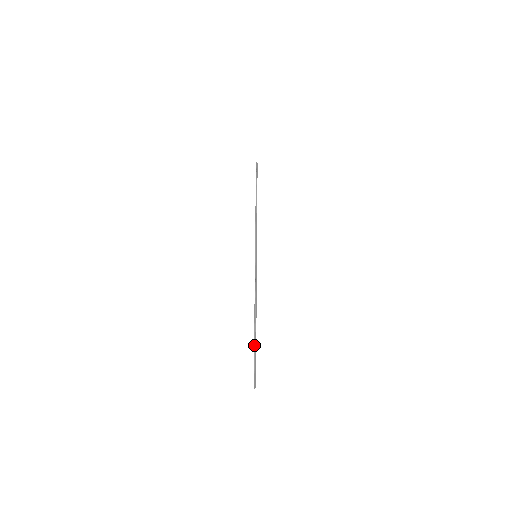
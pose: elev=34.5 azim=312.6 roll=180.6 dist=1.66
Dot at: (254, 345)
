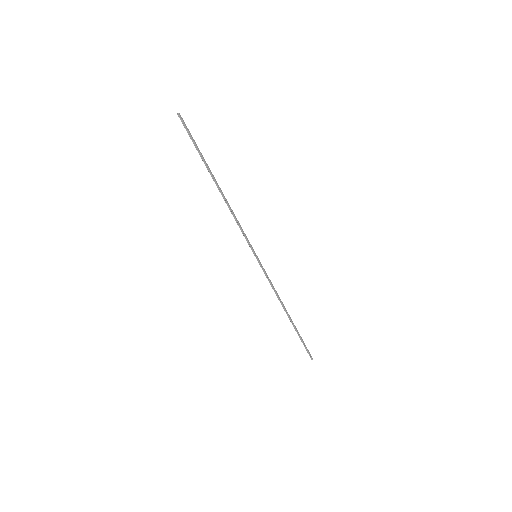
Dot at: occluded
